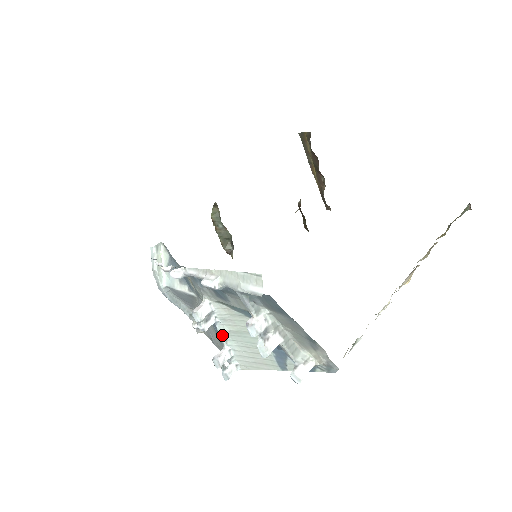
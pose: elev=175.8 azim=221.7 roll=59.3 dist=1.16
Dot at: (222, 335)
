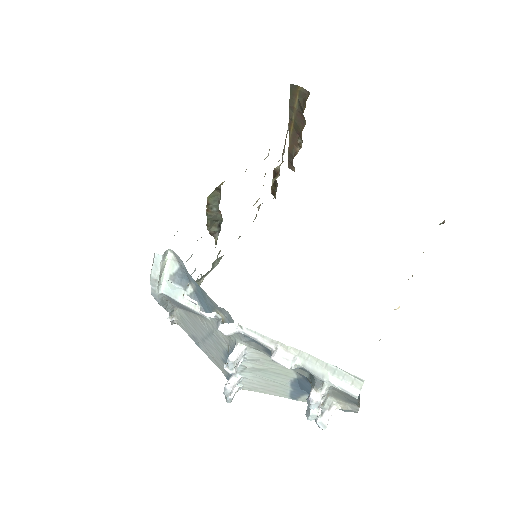
Dot at: (240, 368)
